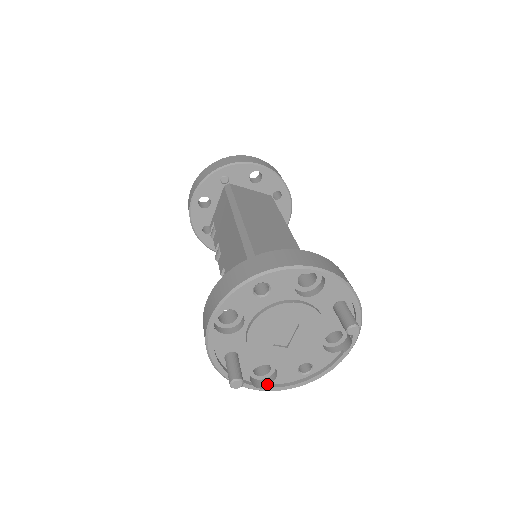
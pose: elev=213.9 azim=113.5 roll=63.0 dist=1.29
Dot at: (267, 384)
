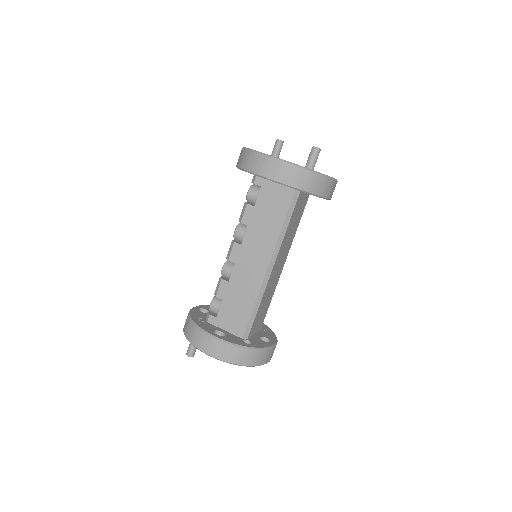
Dot at: occluded
